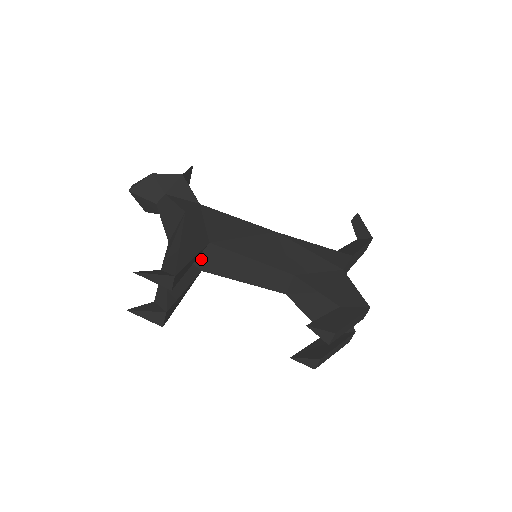
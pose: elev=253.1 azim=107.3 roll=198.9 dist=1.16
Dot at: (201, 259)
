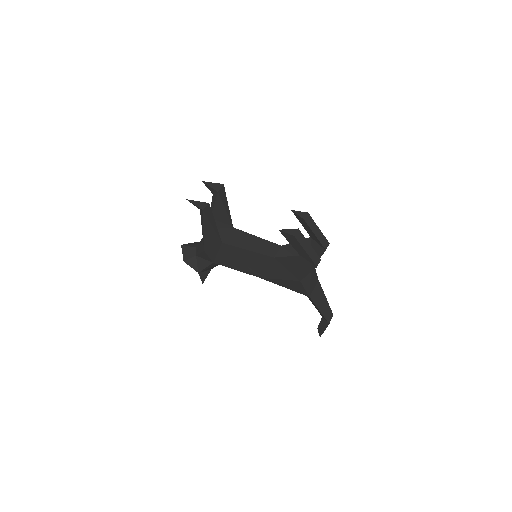
Dot at: (224, 236)
